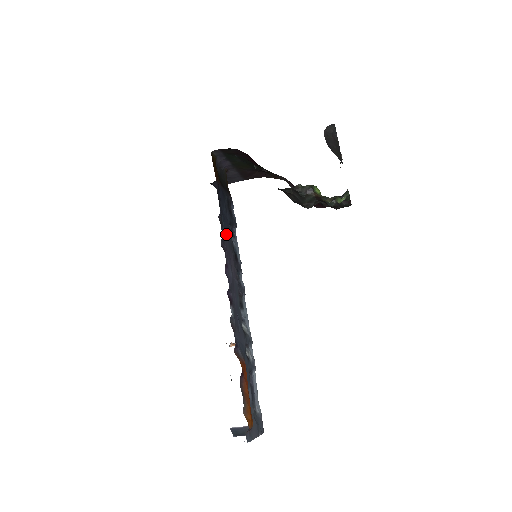
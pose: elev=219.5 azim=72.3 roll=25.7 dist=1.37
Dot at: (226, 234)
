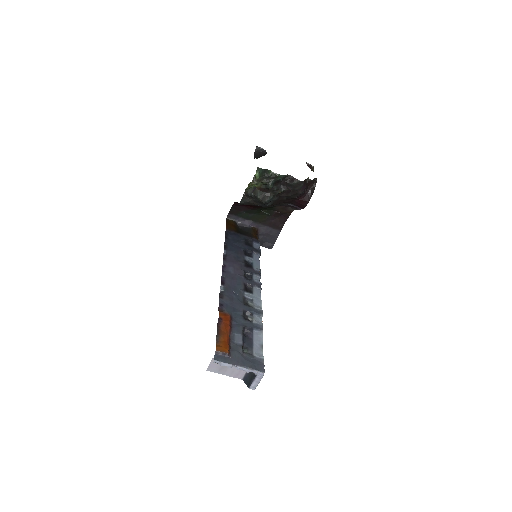
Dot at: (232, 253)
